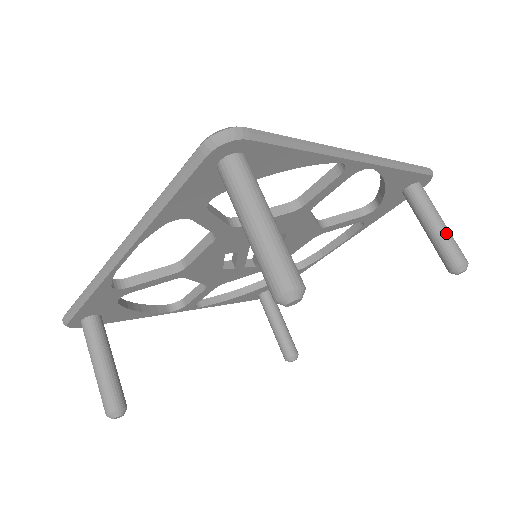
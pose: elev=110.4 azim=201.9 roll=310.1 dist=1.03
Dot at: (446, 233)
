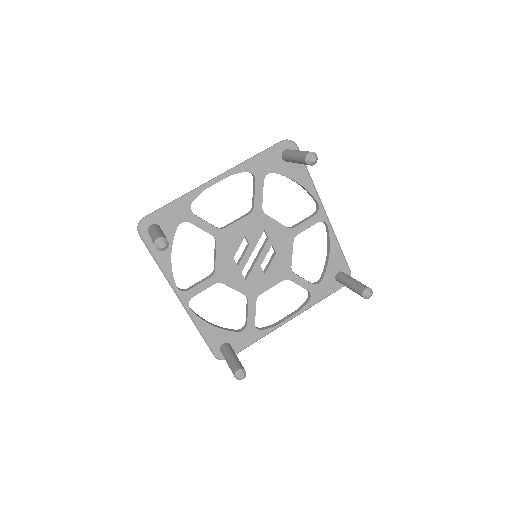
Dot at: (360, 282)
